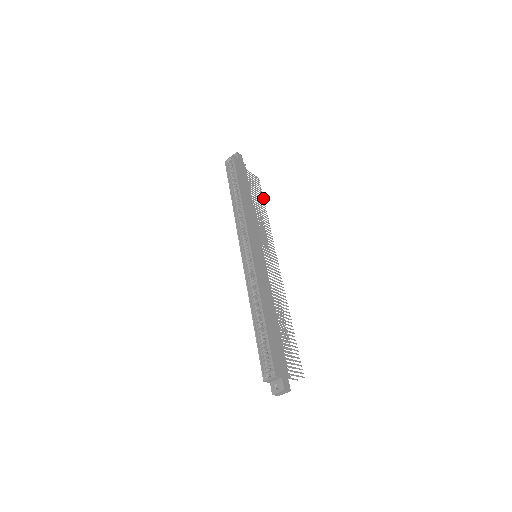
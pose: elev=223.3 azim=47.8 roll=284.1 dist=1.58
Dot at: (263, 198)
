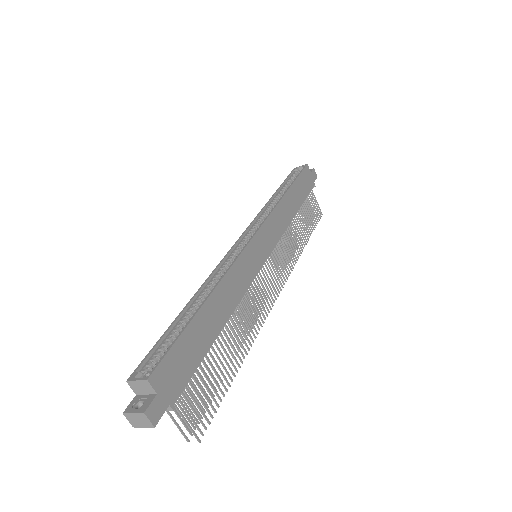
Dot at: occluded
